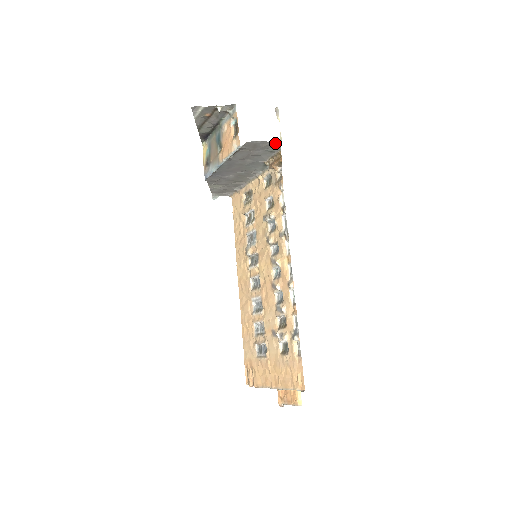
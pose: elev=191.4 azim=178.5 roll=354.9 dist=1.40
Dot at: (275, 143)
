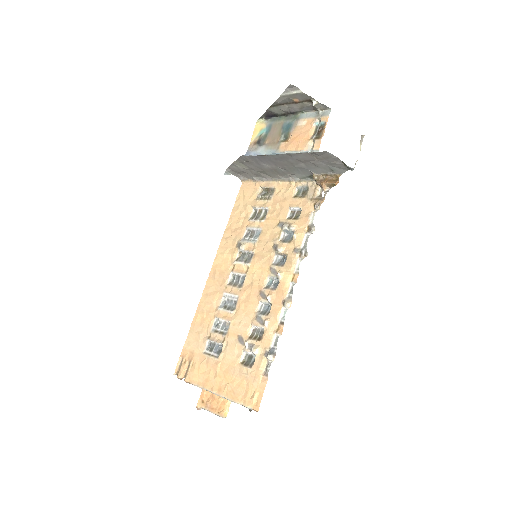
Dot at: (345, 166)
